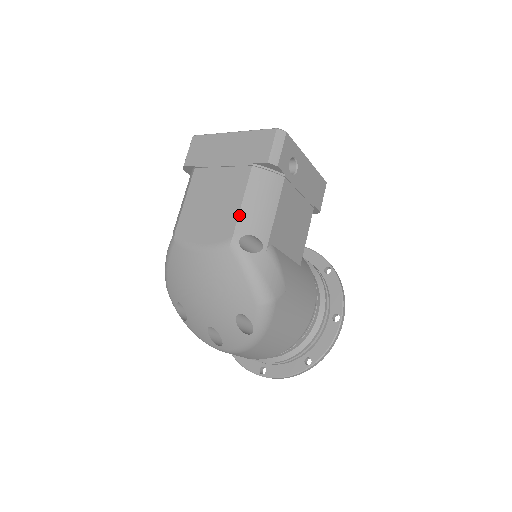
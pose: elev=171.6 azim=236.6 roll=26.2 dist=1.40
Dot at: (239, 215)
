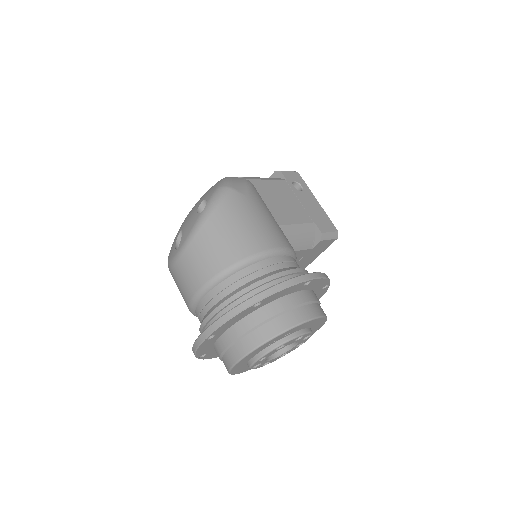
Dot at: occluded
